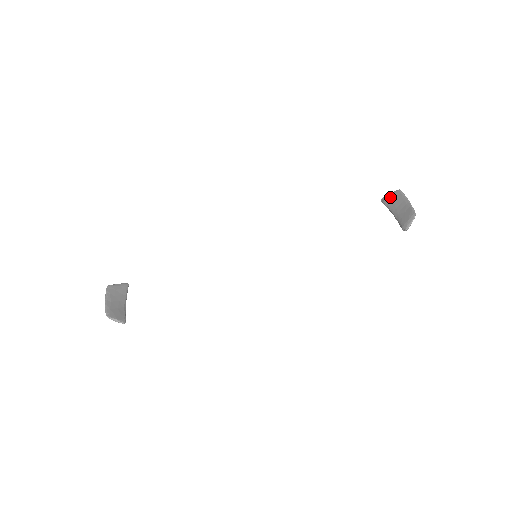
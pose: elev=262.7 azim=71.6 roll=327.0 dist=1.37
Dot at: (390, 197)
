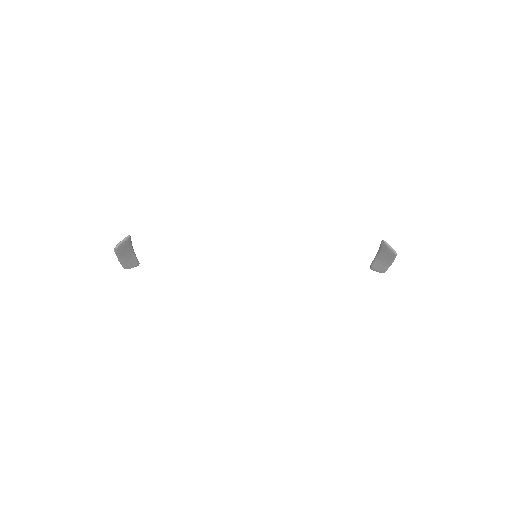
Dot at: (387, 250)
